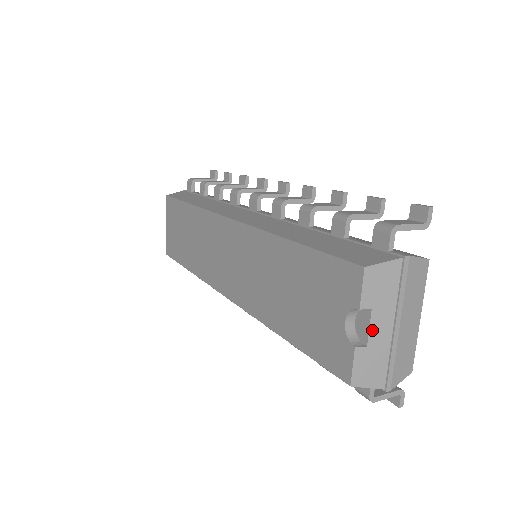
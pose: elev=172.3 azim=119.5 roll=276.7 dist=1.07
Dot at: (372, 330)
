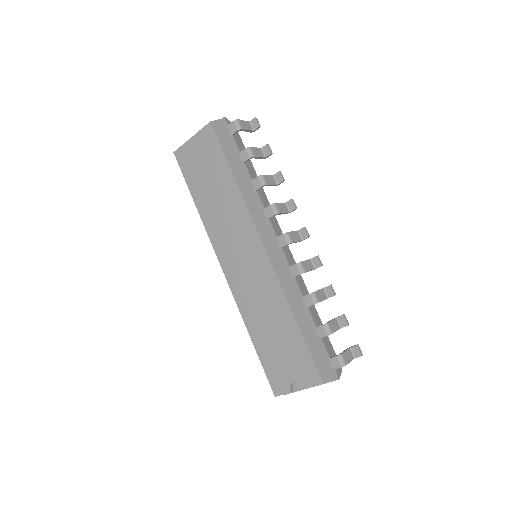
Dot at: occluded
